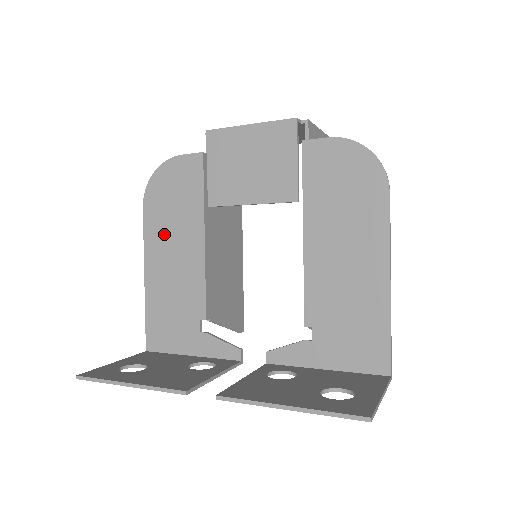
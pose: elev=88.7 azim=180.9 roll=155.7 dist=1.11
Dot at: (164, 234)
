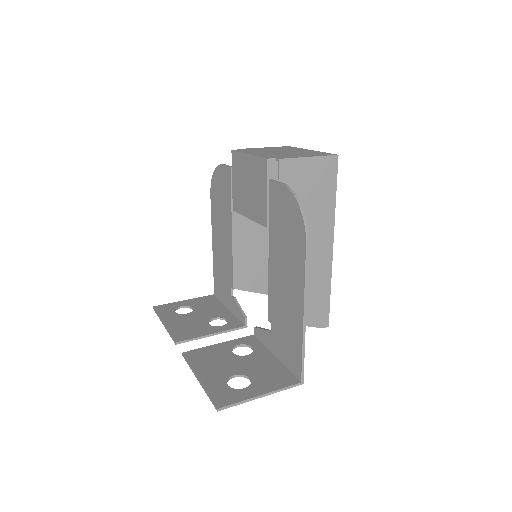
Dot at: (218, 220)
